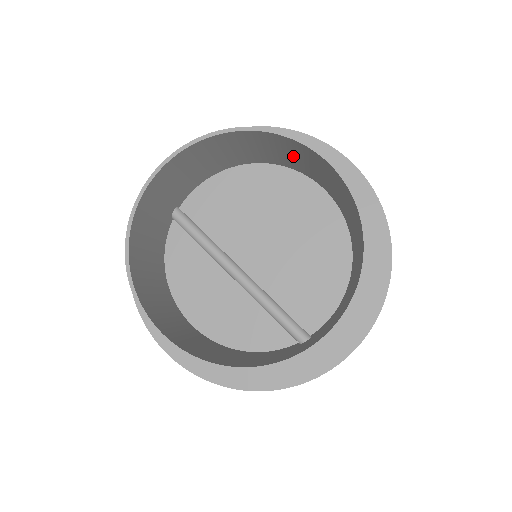
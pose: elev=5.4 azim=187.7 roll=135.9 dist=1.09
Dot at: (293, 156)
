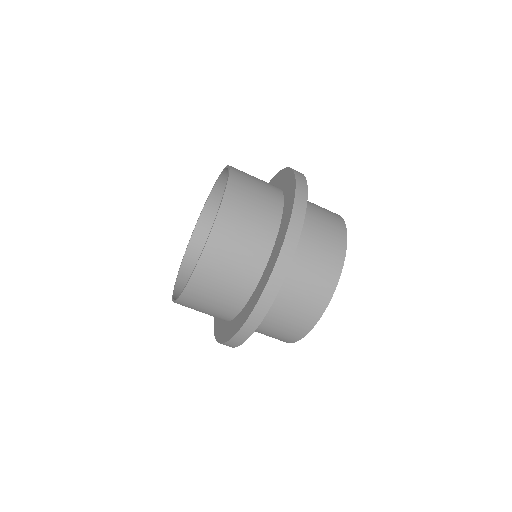
Dot at: occluded
